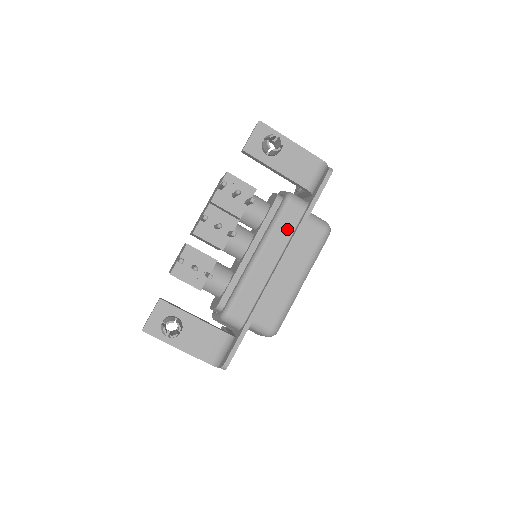
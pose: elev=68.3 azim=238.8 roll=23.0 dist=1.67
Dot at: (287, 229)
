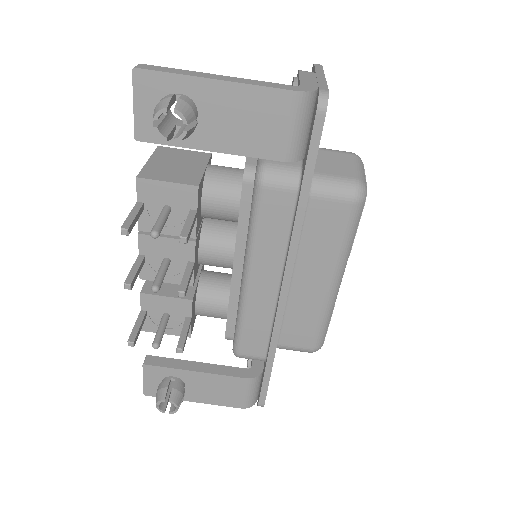
Dot at: (277, 232)
